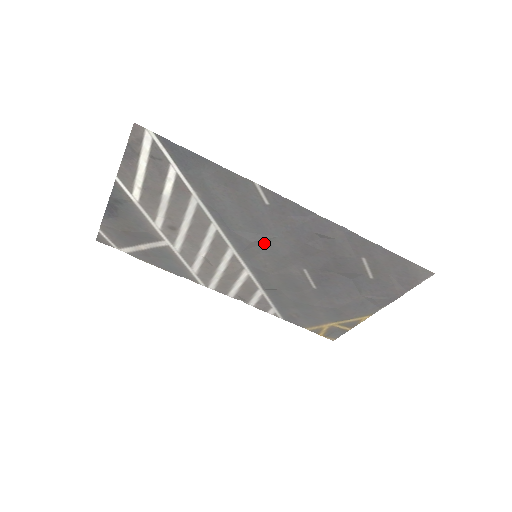
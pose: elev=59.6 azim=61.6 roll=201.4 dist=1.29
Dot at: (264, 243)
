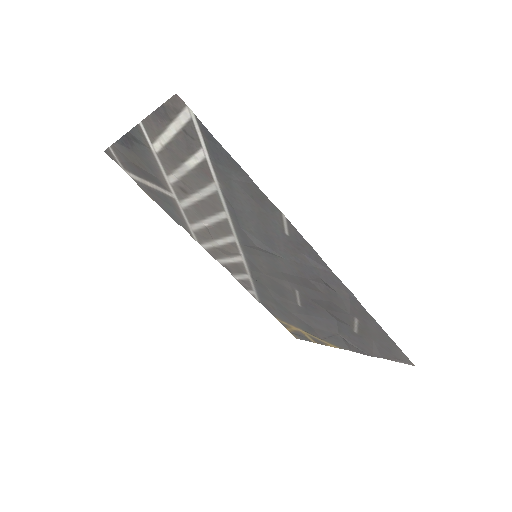
Dot at: (268, 254)
